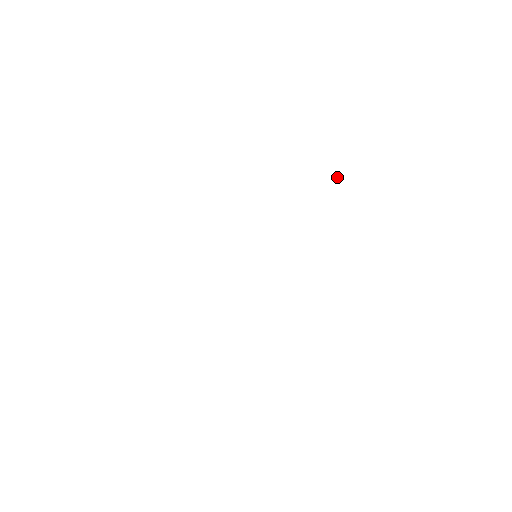
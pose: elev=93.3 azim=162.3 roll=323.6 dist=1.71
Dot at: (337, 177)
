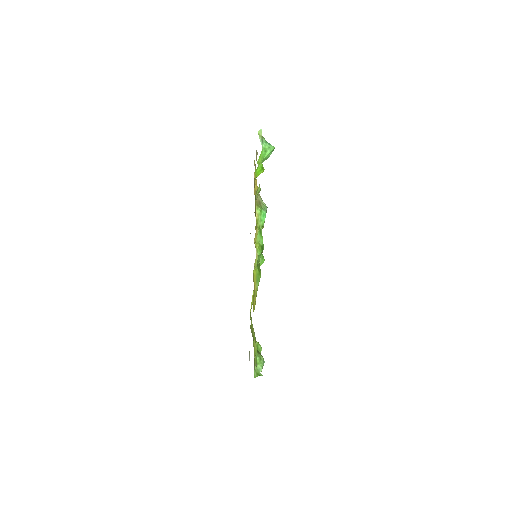
Dot at: (268, 150)
